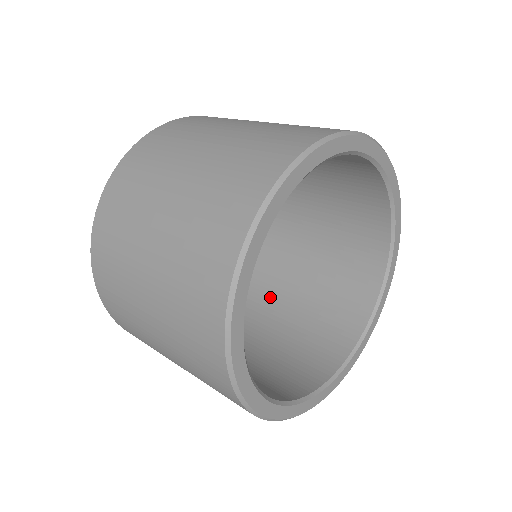
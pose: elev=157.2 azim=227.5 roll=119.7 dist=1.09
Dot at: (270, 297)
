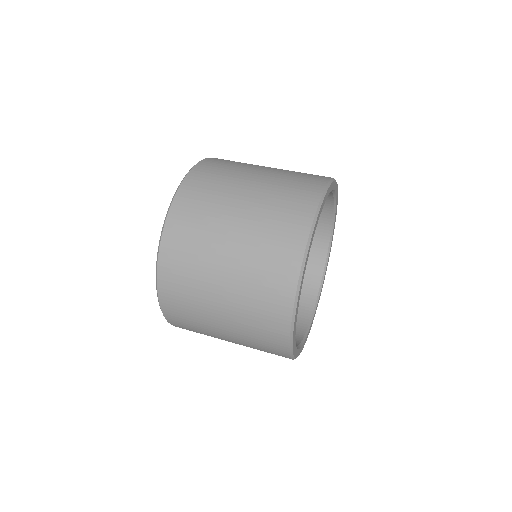
Dot at: occluded
